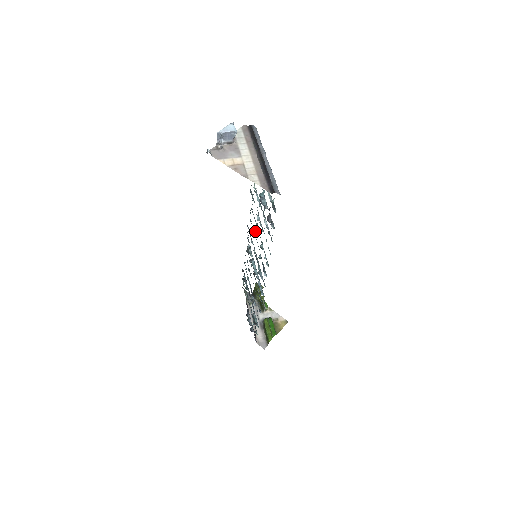
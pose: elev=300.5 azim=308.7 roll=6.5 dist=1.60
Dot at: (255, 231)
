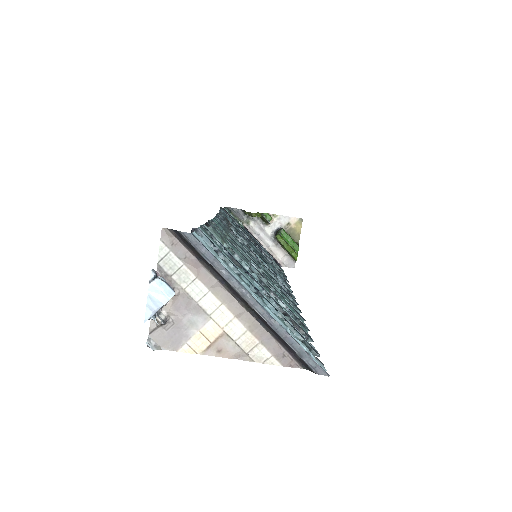
Dot at: occluded
